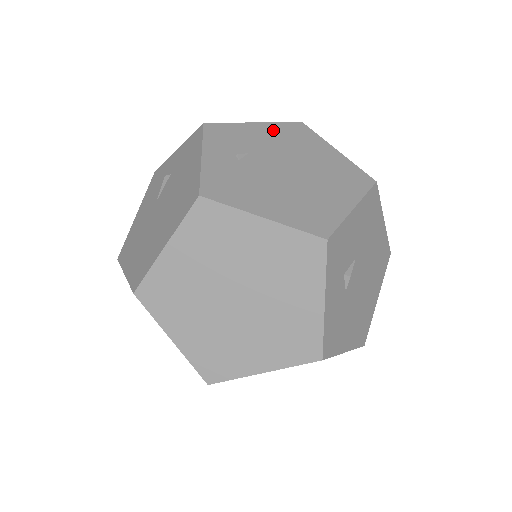
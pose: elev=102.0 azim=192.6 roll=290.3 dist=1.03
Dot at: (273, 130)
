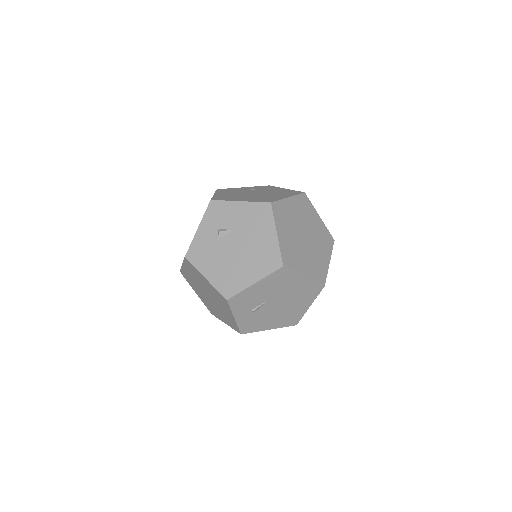
Dot at: (285, 190)
